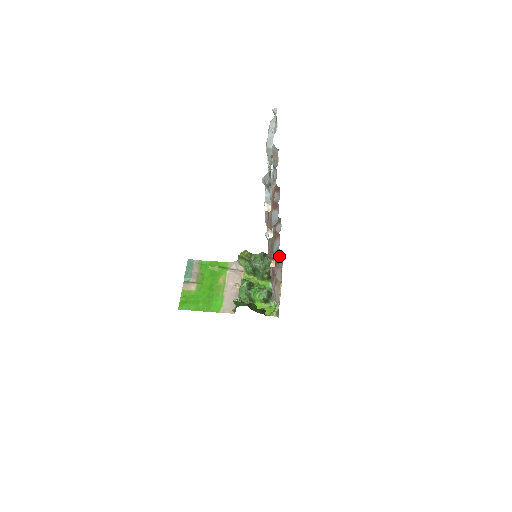
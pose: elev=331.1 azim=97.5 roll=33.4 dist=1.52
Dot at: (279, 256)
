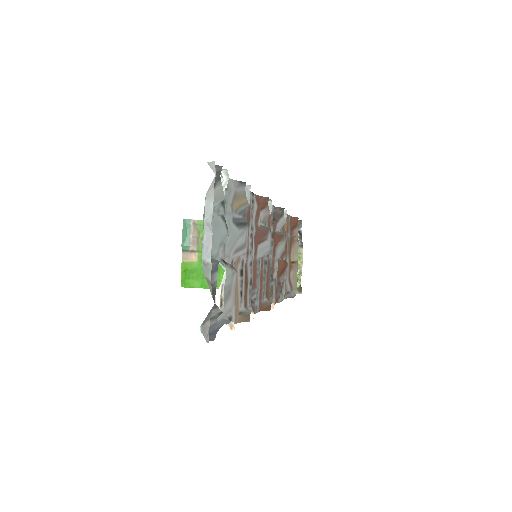
Dot at: (293, 227)
